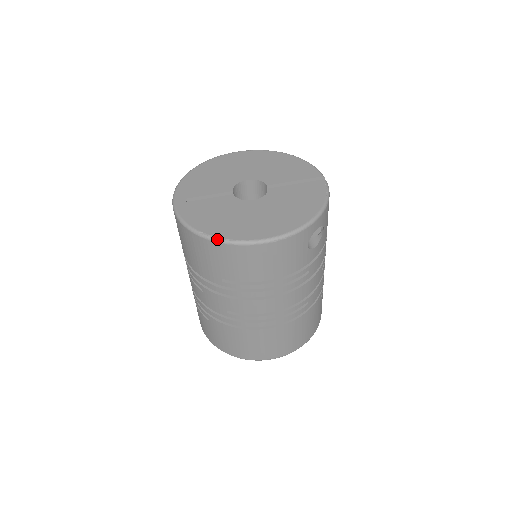
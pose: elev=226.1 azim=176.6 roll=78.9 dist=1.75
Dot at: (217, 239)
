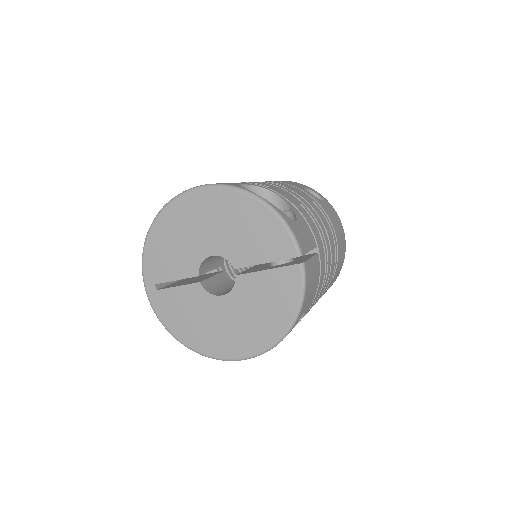
Dot at: (194, 351)
